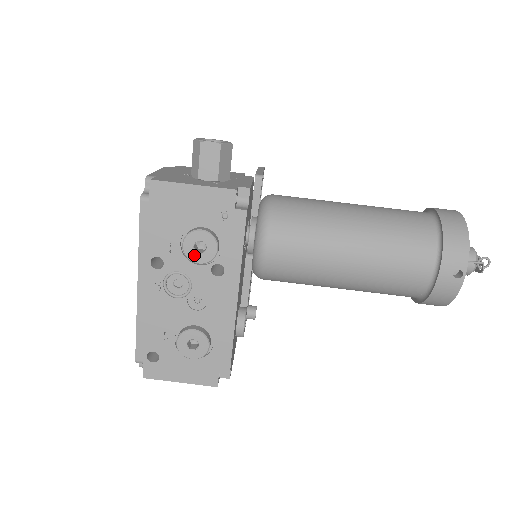
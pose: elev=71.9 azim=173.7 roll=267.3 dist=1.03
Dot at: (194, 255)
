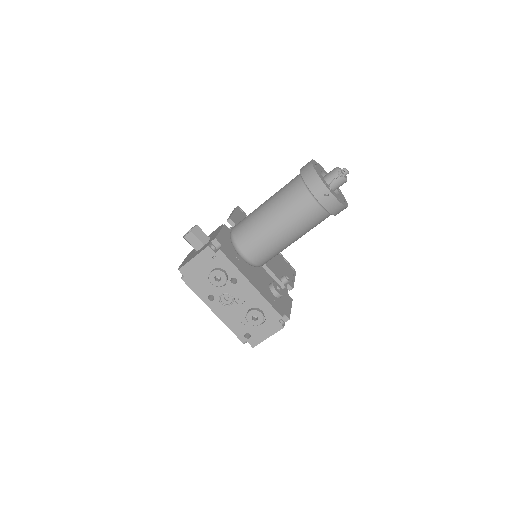
Dot at: (219, 283)
